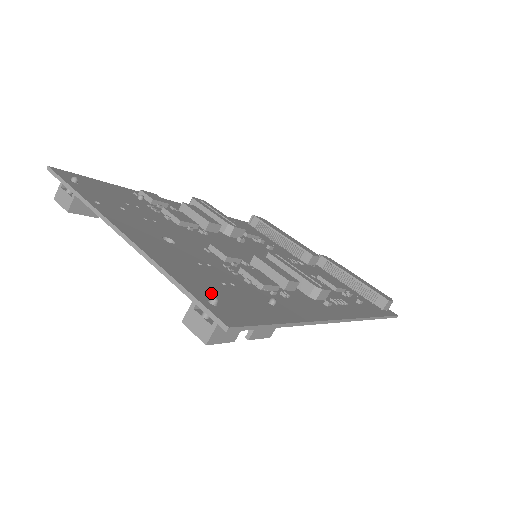
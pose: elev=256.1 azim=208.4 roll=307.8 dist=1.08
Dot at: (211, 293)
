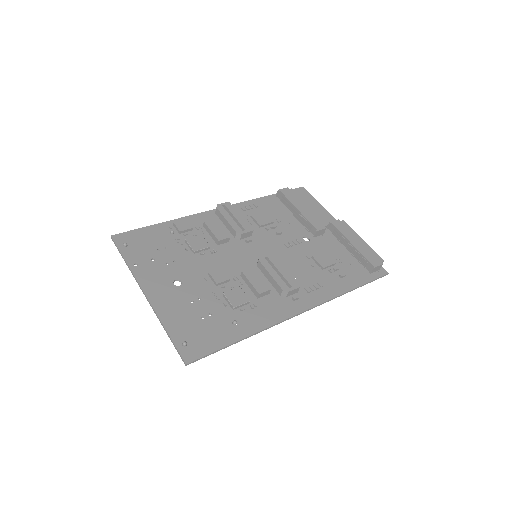
Dot at: (188, 334)
